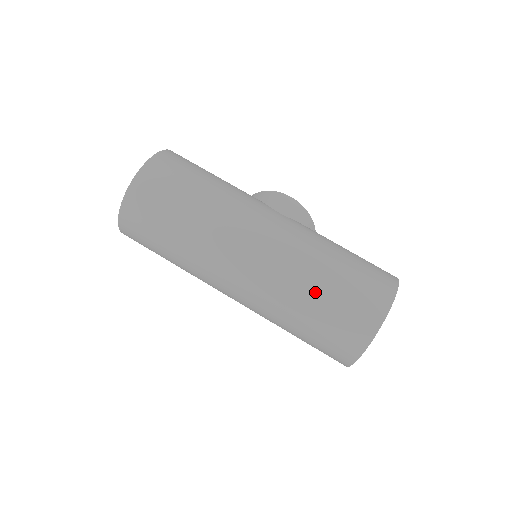
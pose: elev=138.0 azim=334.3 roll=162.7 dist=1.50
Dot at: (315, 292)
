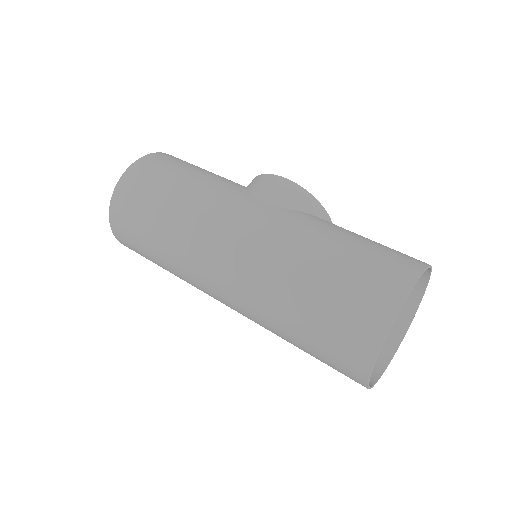
Dot at: (295, 304)
